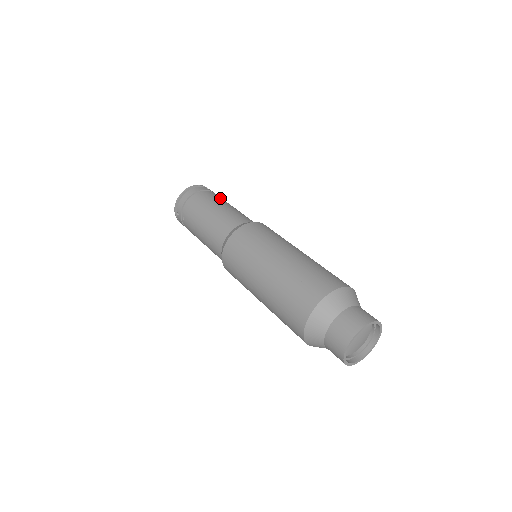
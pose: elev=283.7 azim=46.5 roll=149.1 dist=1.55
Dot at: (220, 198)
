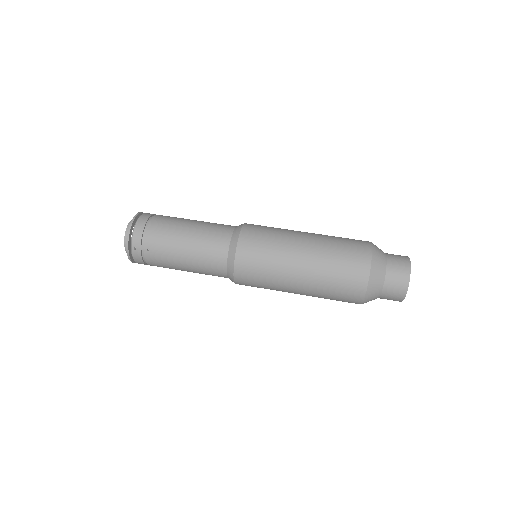
Dot at: occluded
